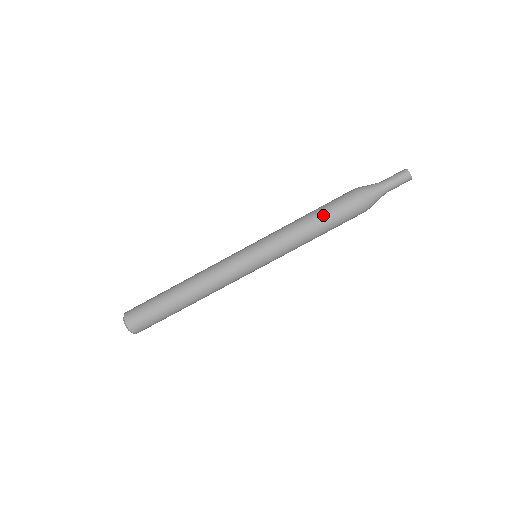
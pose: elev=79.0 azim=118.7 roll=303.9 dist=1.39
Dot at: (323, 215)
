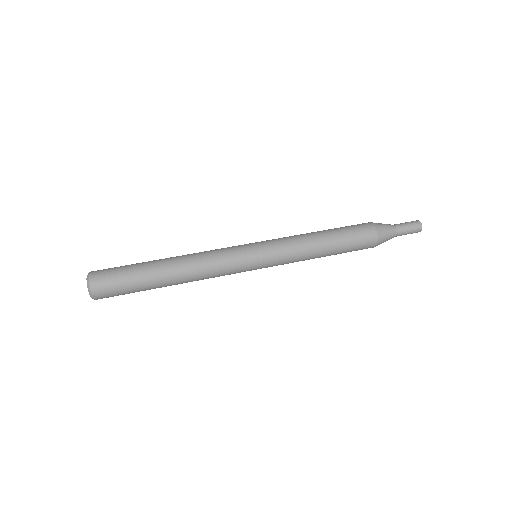
Dot at: (336, 236)
